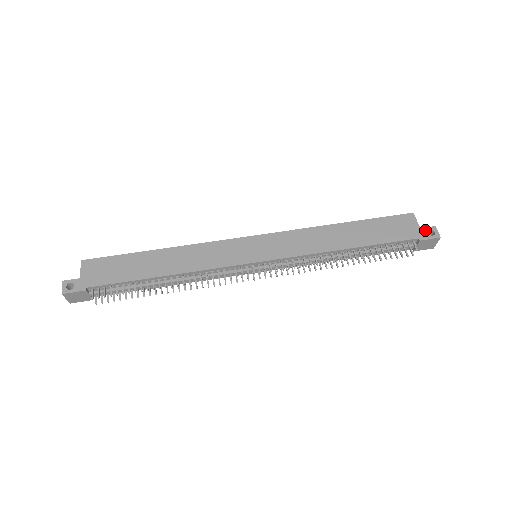
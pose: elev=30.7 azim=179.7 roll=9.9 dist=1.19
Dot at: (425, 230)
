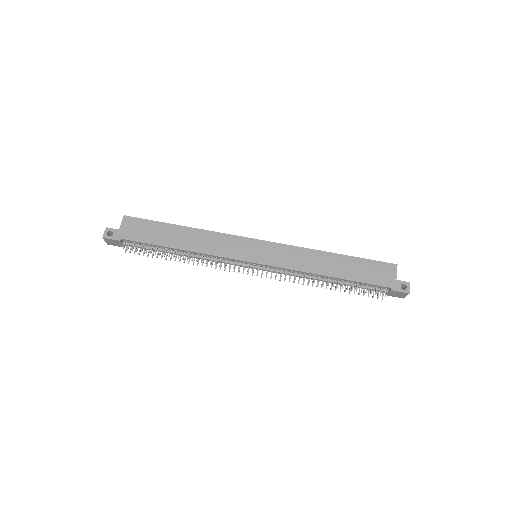
Dot at: (399, 283)
